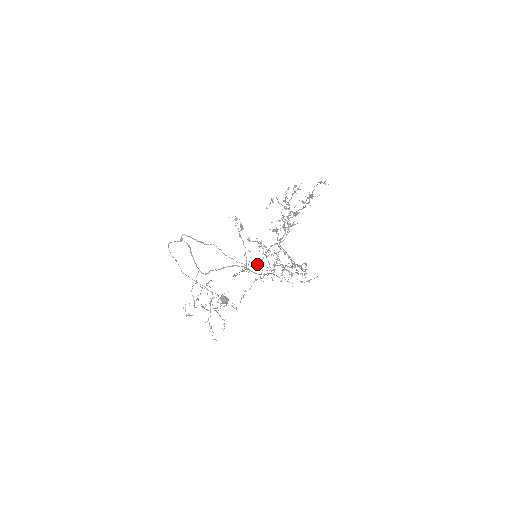
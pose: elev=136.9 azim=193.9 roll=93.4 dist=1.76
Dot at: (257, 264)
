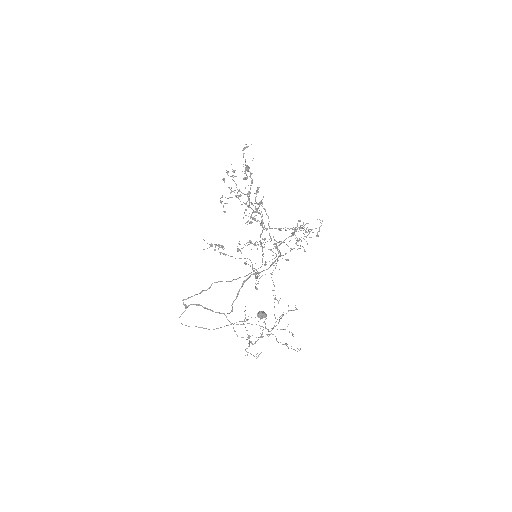
Dot at: (262, 261)
